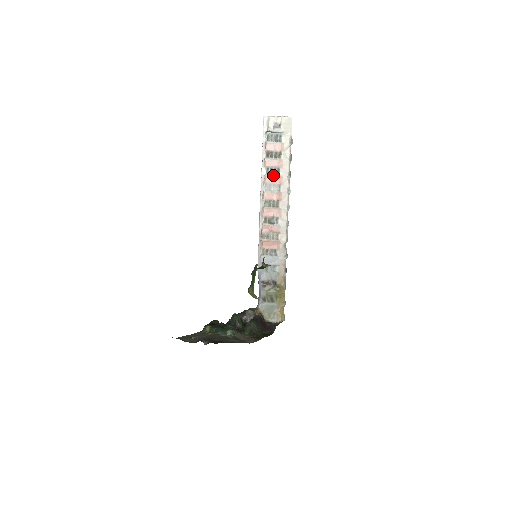
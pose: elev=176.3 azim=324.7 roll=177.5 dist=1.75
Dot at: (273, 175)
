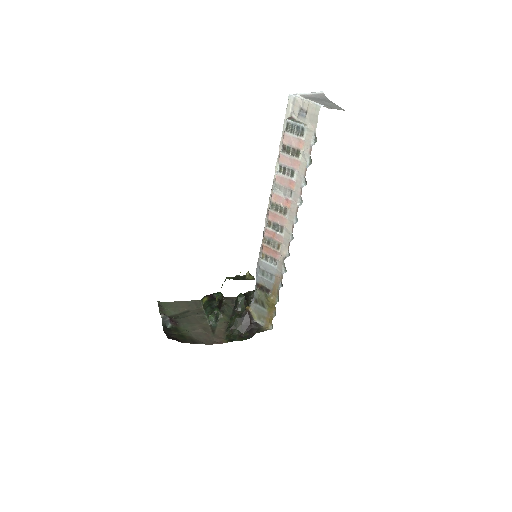
Dot at: (285, 176)
